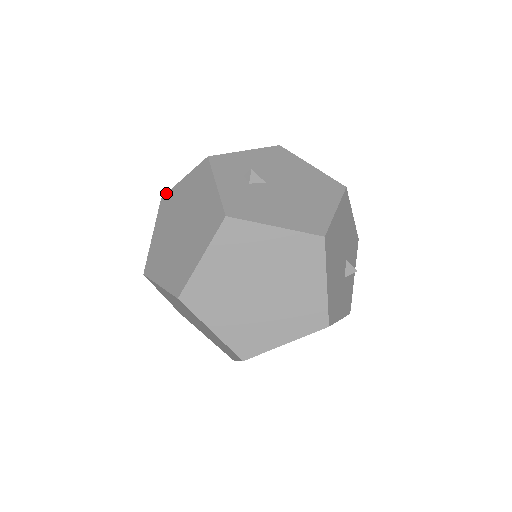
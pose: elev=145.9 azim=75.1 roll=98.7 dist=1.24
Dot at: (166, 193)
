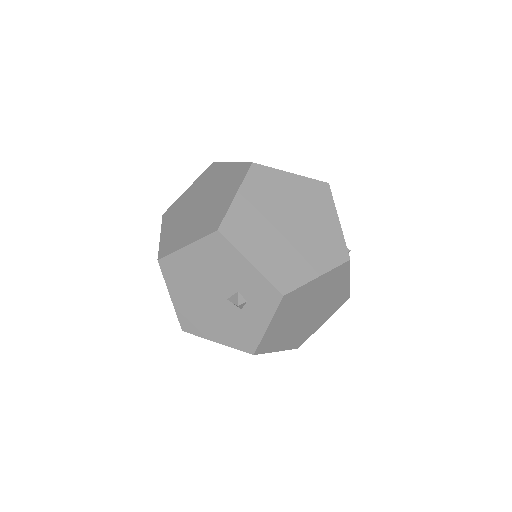
Dot at: occluded
